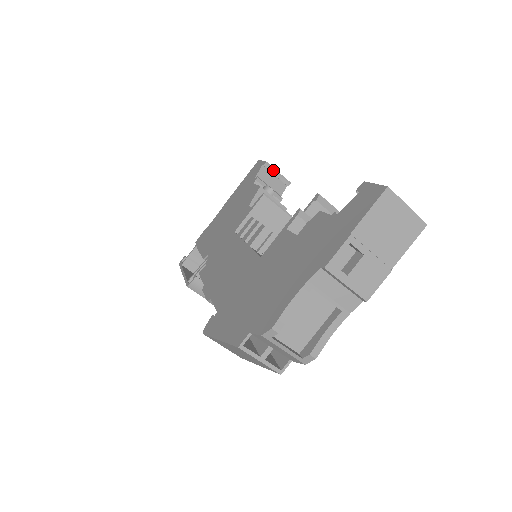
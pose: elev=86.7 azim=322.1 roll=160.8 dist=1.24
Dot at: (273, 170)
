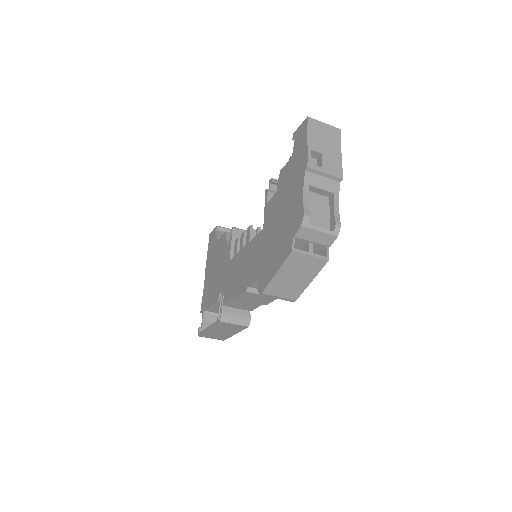
Dot at: (225, 229)
